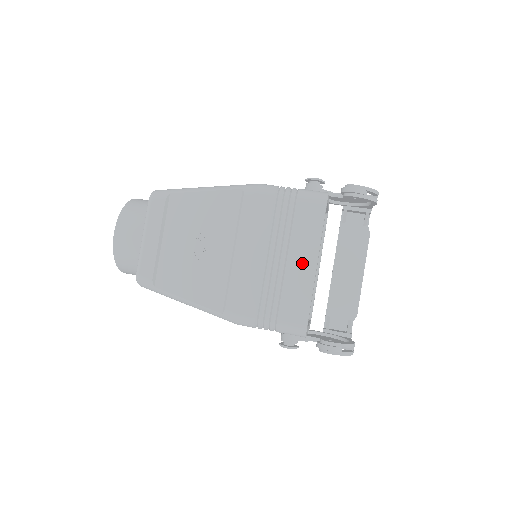
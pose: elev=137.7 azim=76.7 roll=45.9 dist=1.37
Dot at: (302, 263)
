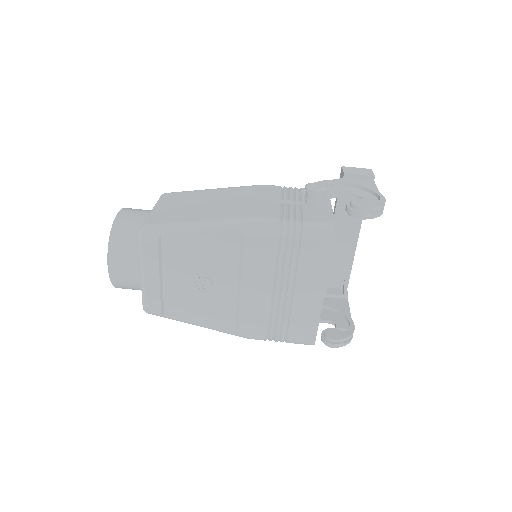
Dot at: (309, 295)
